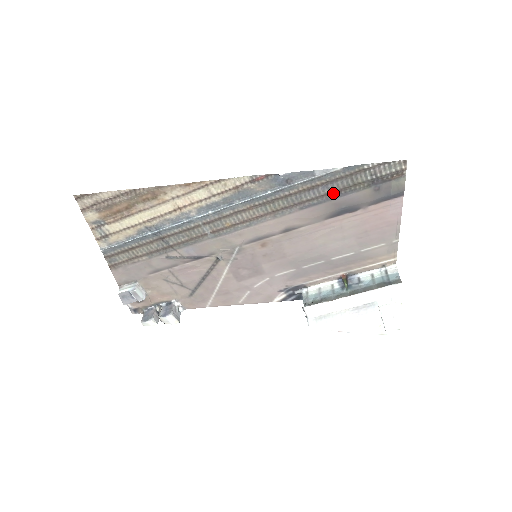
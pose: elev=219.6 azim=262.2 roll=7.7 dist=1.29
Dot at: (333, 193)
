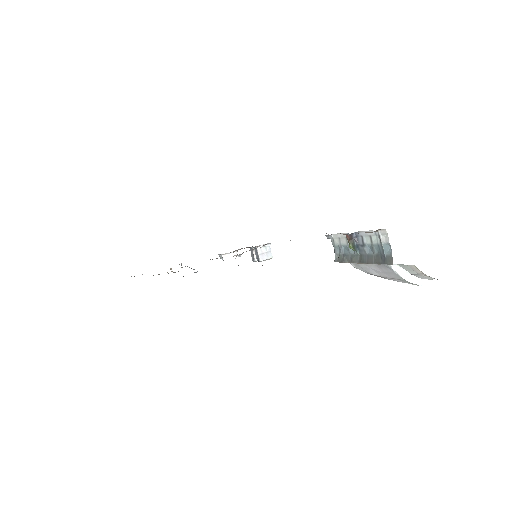
Dot at: occluded
